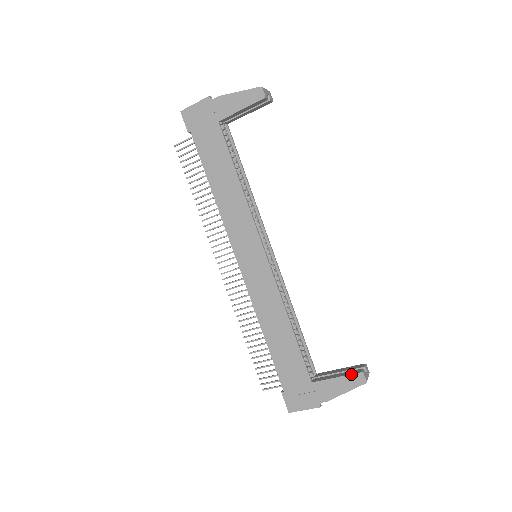
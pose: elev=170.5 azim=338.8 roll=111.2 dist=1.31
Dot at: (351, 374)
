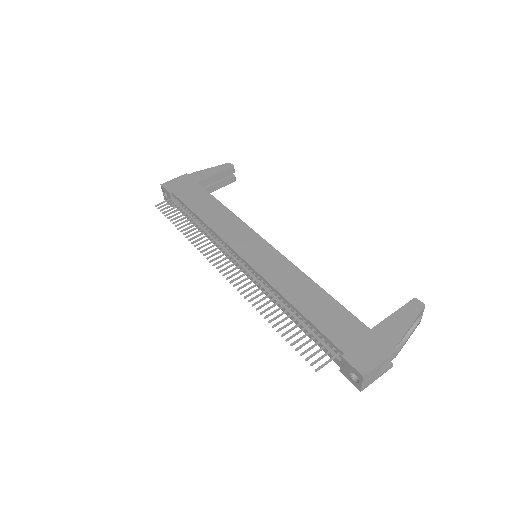
Dot at: (405, 304)
